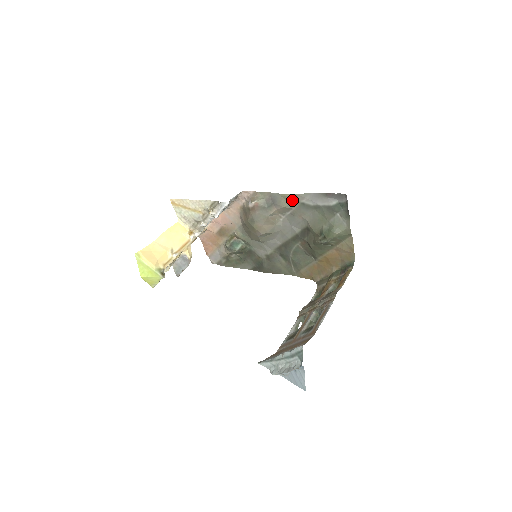
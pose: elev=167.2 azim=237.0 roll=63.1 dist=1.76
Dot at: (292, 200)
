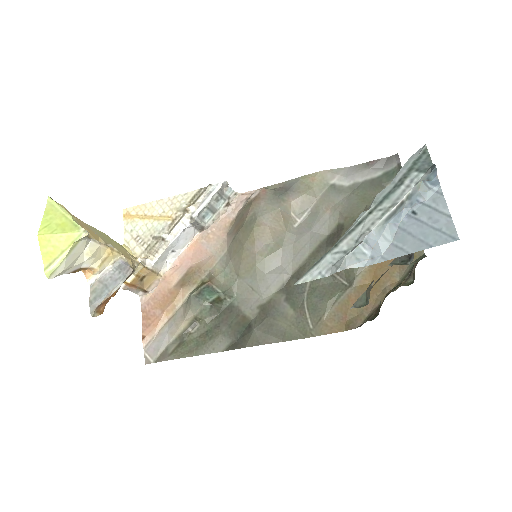
Dot at: (317, 182)
